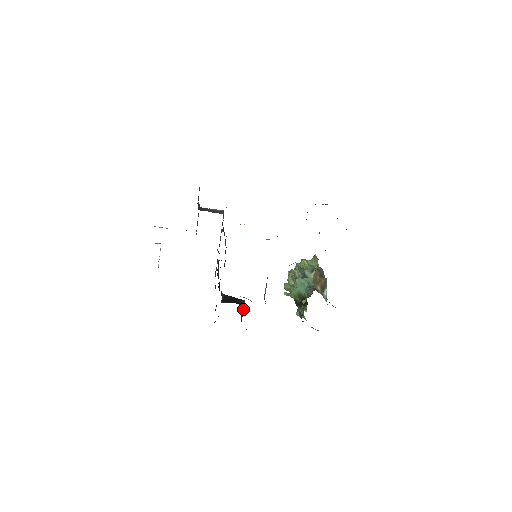
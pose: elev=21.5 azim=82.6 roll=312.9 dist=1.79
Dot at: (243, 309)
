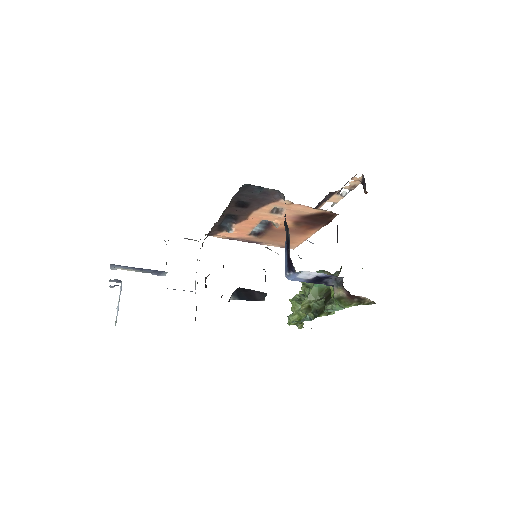
Dot at: (265, 280)
